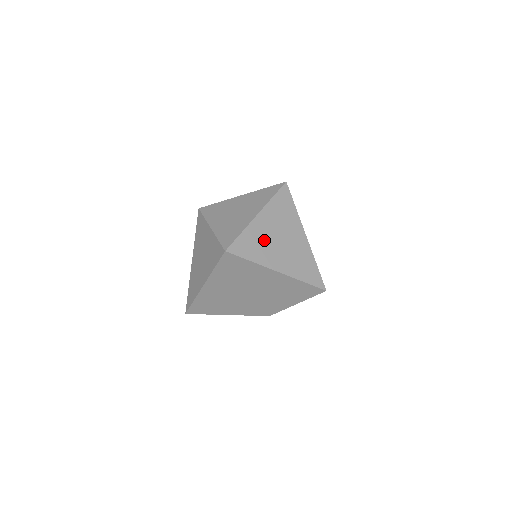
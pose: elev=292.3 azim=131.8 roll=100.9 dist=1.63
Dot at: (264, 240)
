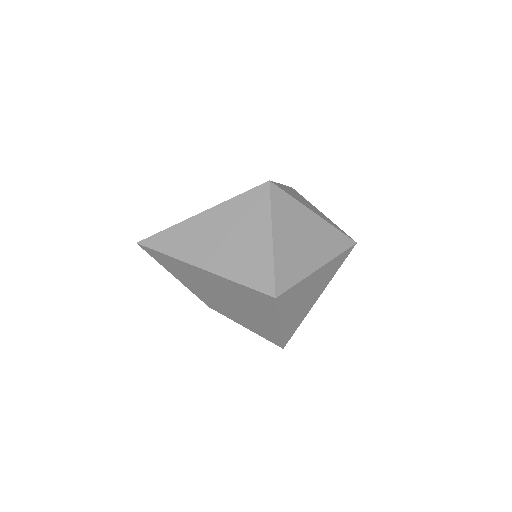
Dot at: (301, 295)
